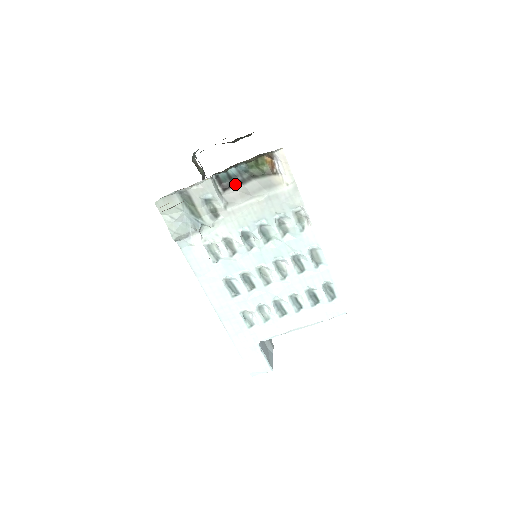
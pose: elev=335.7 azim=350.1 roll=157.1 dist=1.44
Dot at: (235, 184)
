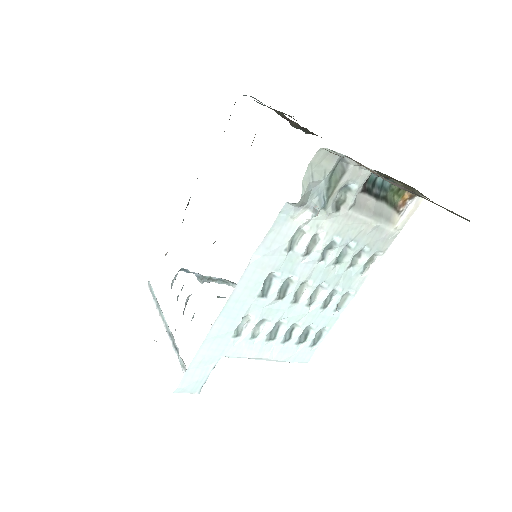
Dot at: (372, 193)
